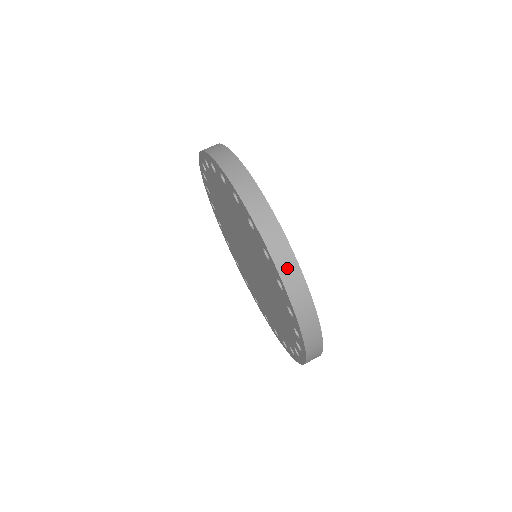
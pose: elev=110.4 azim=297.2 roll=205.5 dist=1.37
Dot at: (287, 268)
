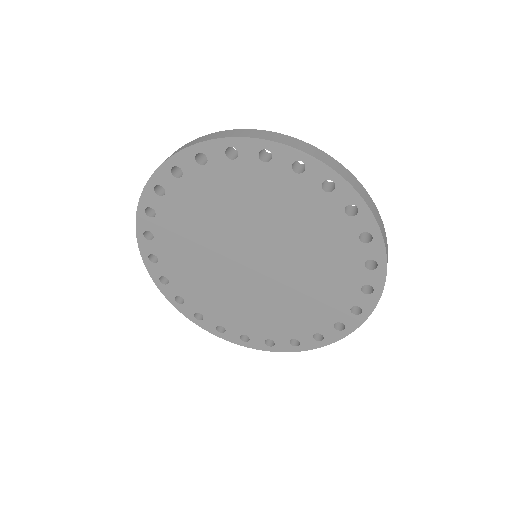
Dot at: (184, 147)
